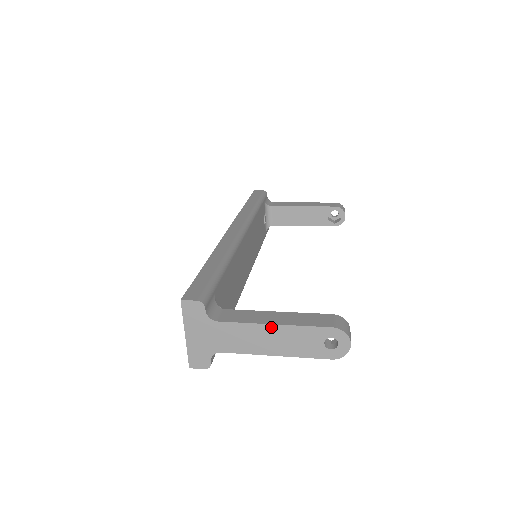
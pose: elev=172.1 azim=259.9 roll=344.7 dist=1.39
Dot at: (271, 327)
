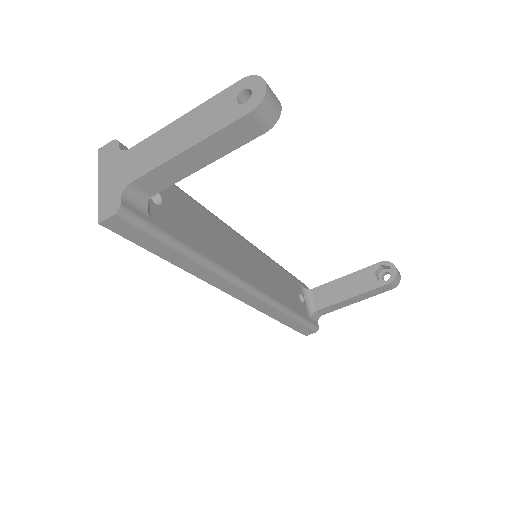
Dot at: (180, 121)
